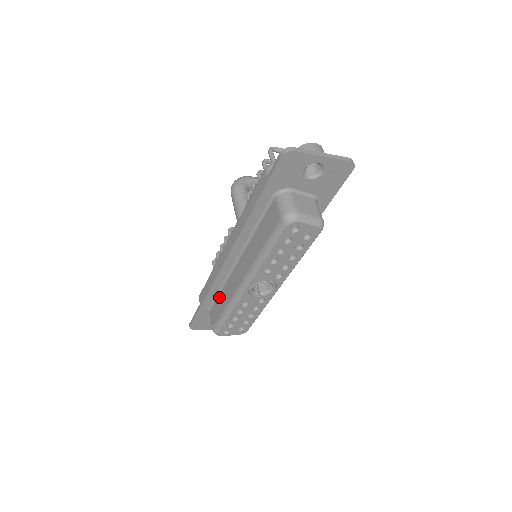
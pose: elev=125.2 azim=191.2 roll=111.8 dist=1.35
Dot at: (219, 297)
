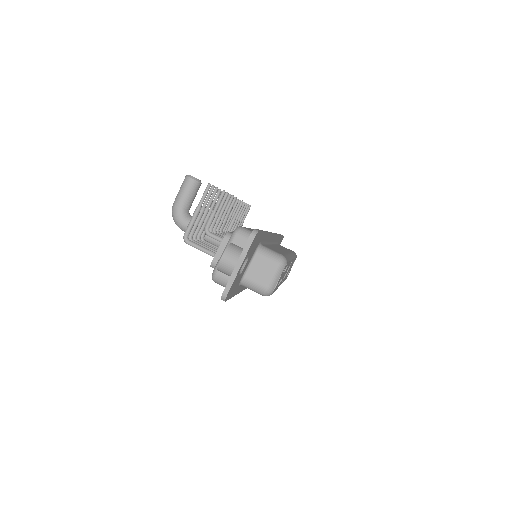
Dot at: occluded
